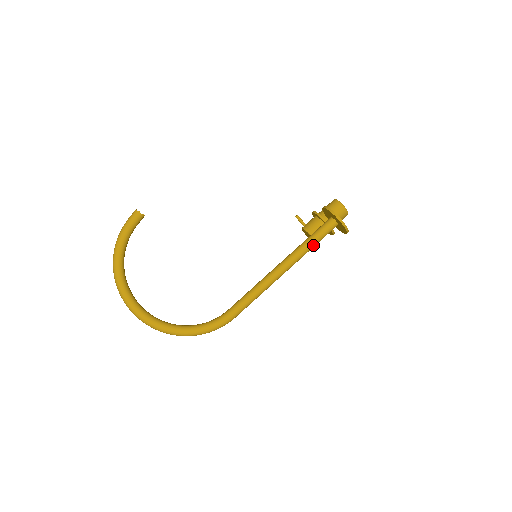
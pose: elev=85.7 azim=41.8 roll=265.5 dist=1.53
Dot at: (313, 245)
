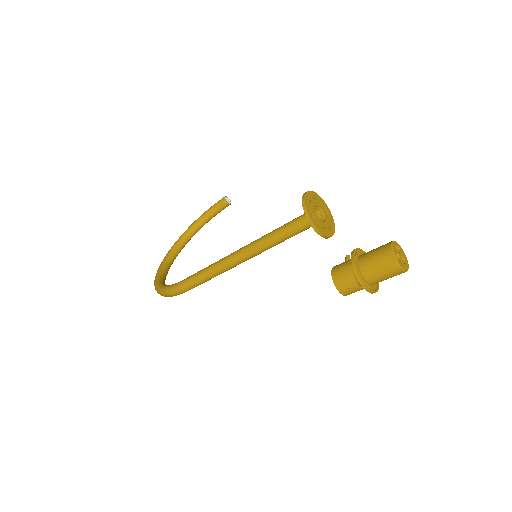
Dot at: (277, 234)
